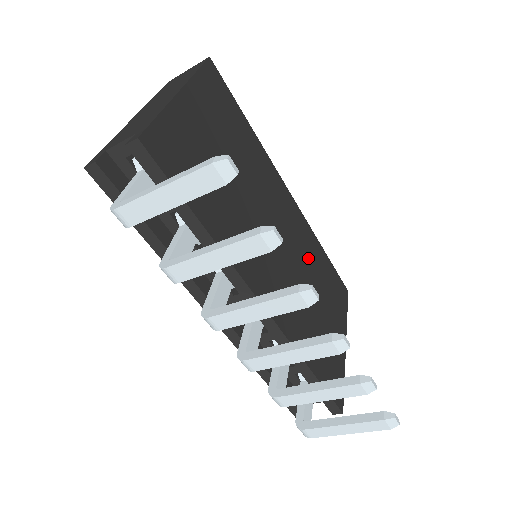
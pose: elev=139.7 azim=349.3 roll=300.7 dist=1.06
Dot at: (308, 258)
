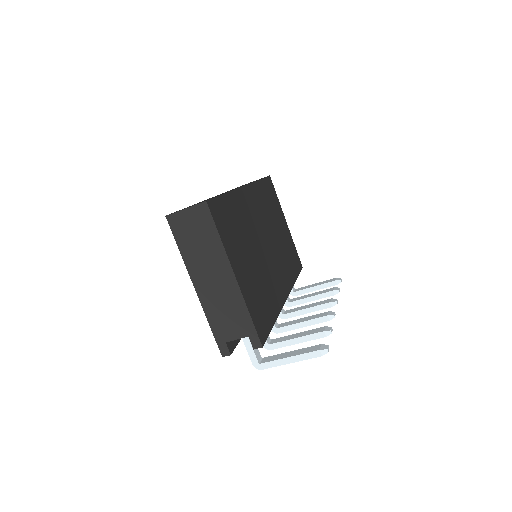
Dot at: (267, 212)
